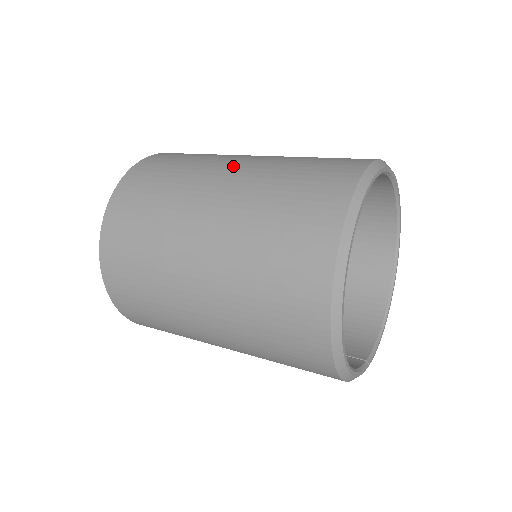
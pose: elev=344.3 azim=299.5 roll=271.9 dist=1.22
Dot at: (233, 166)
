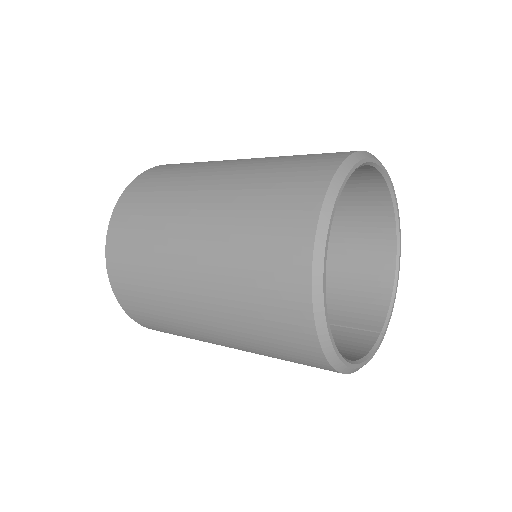
Dot at: (201, 201)
